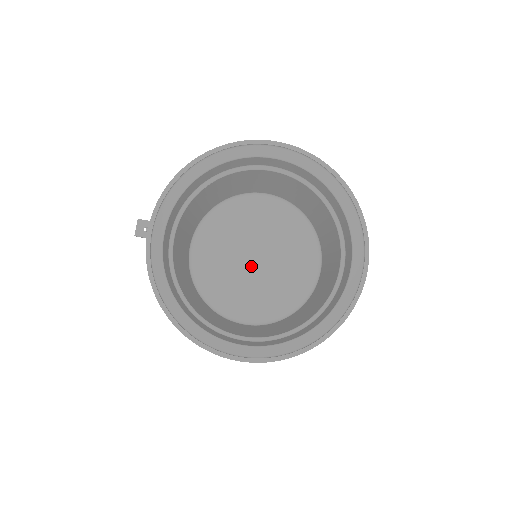
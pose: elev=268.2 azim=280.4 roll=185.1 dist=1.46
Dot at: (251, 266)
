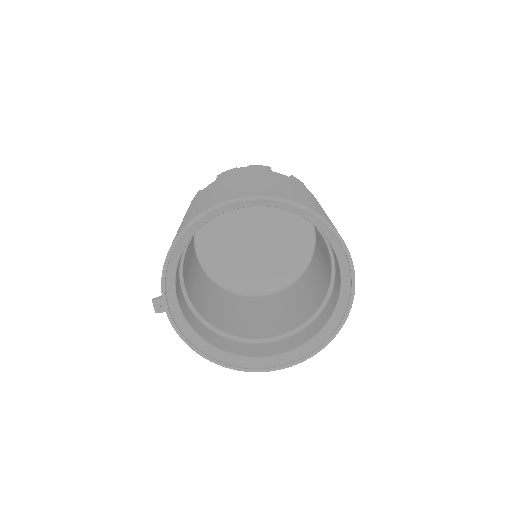
Dot at: (253, 248)
